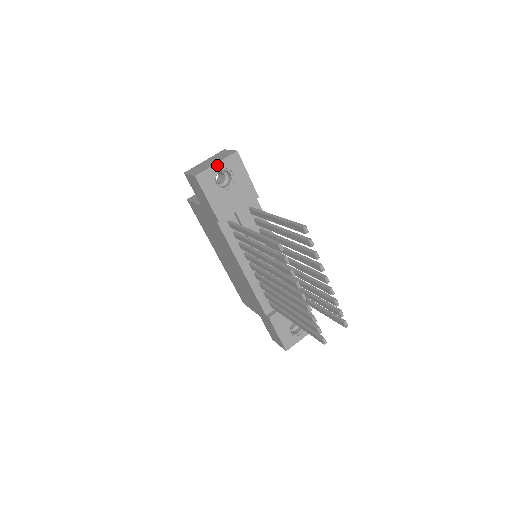
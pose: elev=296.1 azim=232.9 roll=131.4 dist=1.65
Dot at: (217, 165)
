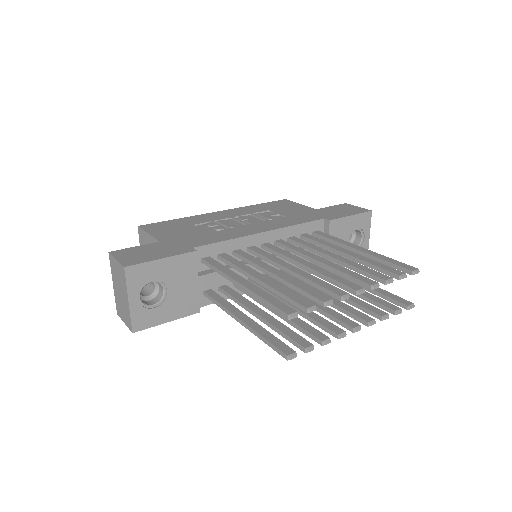
Dot at: (131, 301)
